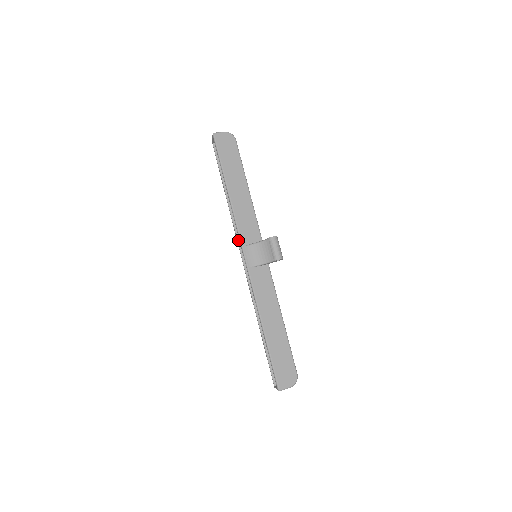
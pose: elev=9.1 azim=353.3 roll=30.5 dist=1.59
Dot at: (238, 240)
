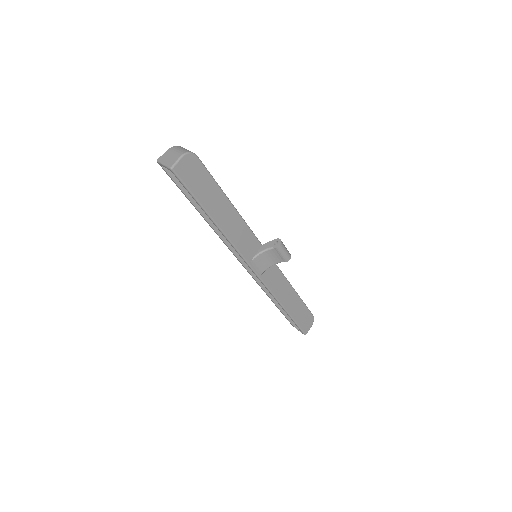
Dot at: (231, 249)
